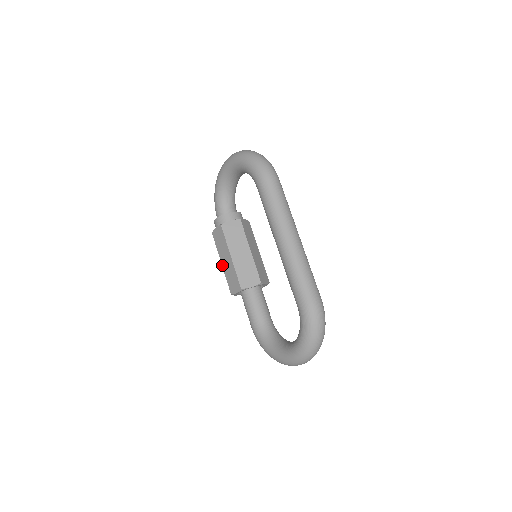
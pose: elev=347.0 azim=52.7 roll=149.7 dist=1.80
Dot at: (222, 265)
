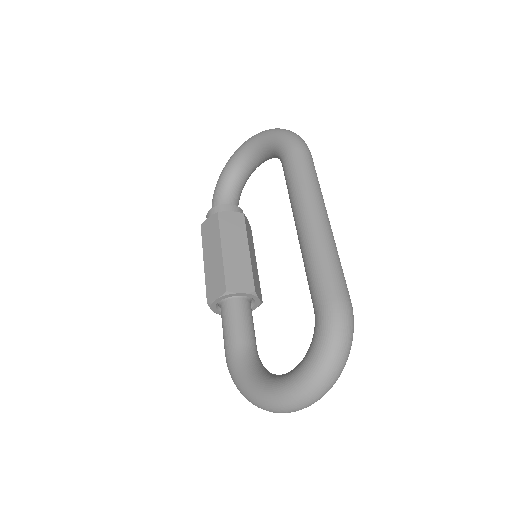
Dot at: (204, 264)
